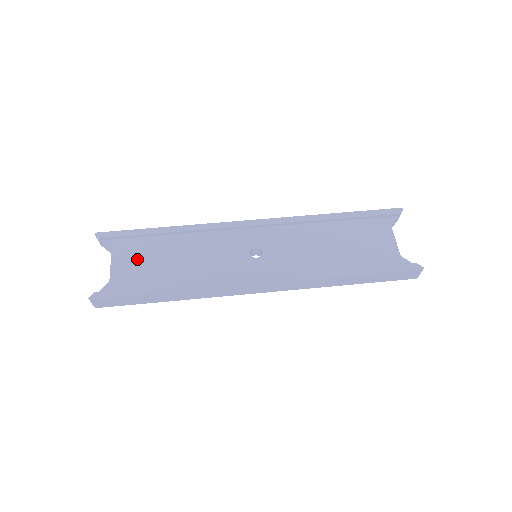
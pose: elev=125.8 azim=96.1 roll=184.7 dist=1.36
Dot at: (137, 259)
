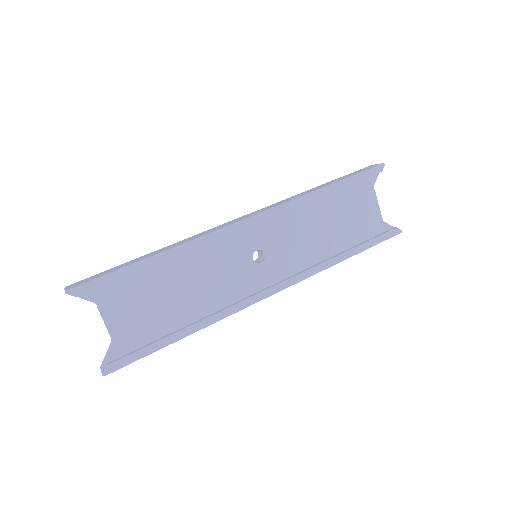
Dot at: (134, 306)
